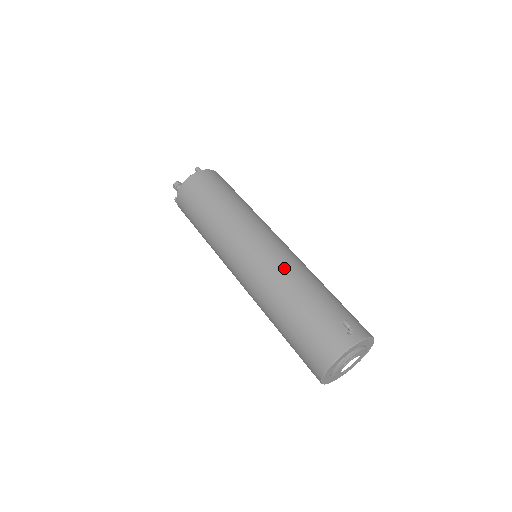
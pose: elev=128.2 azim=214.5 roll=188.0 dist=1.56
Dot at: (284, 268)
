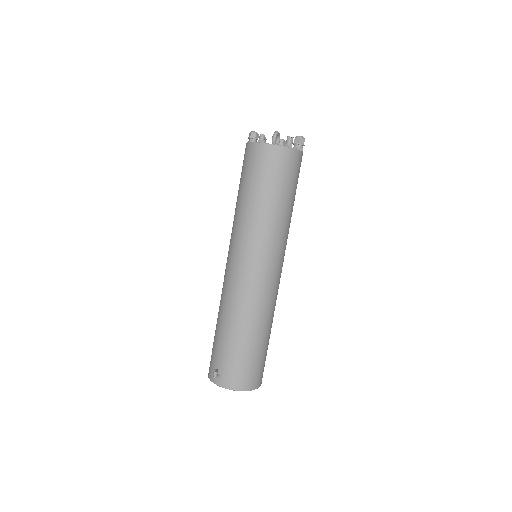
Dot at: (228, 298)
